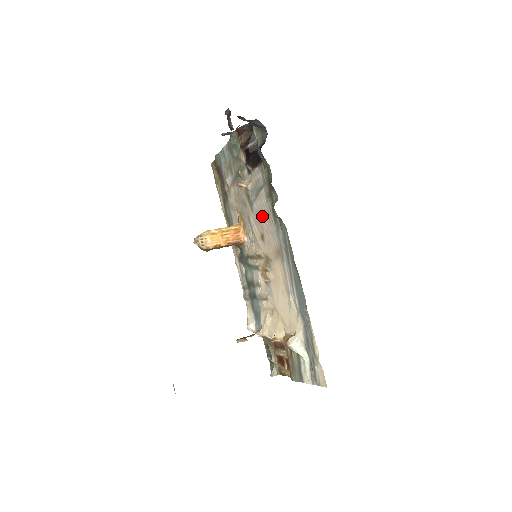
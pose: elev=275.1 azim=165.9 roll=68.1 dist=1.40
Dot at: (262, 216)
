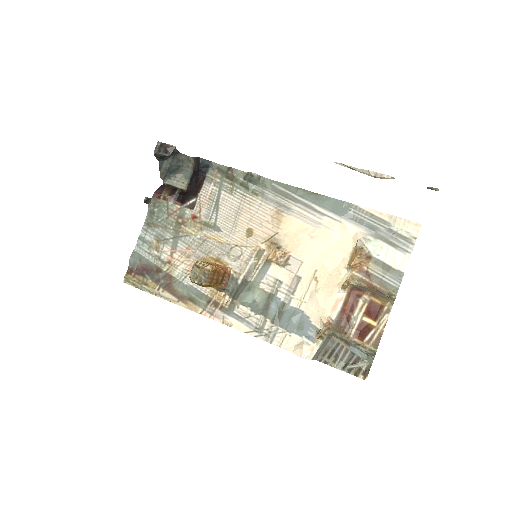
Dot at: (236, 214)
